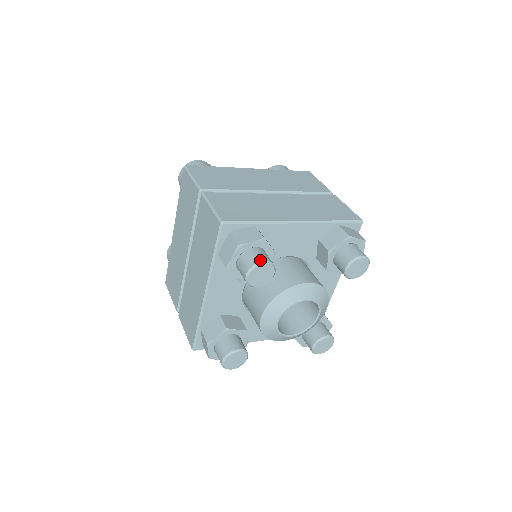
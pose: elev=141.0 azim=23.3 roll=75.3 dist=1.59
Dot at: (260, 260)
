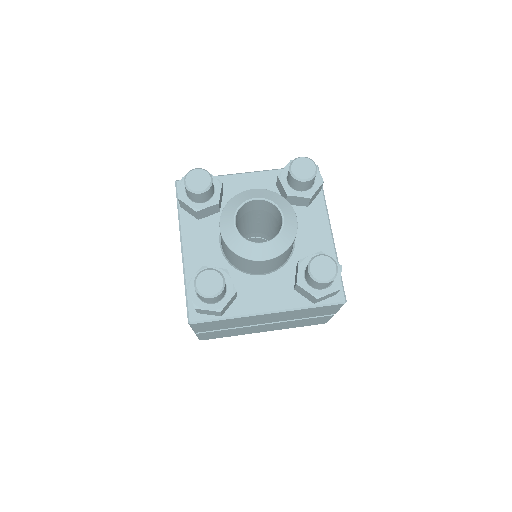
Dot at: (193, 170)
